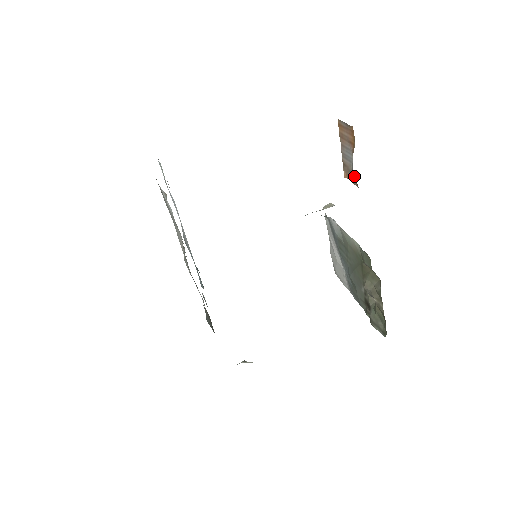
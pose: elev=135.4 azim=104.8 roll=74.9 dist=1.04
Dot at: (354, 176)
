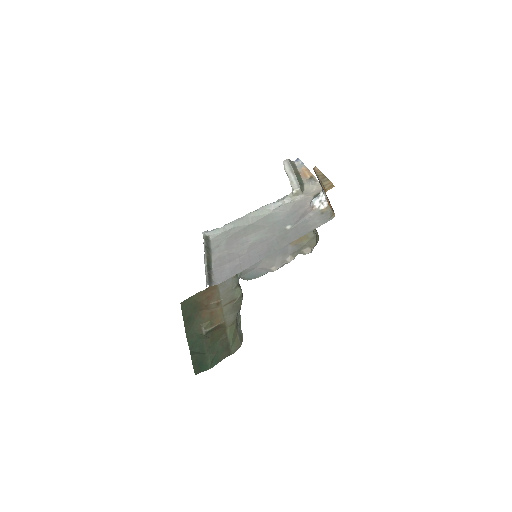
Dot at: (322, 189)
